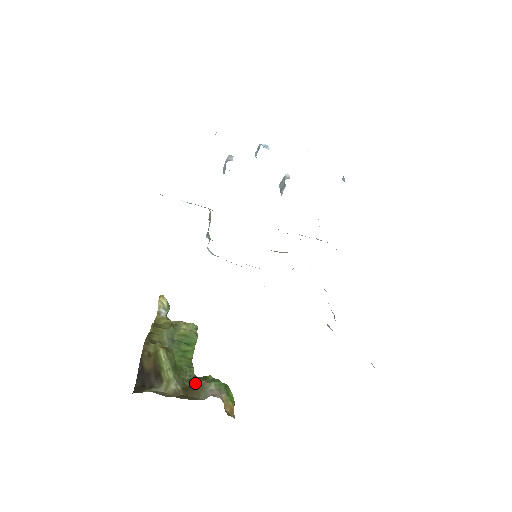
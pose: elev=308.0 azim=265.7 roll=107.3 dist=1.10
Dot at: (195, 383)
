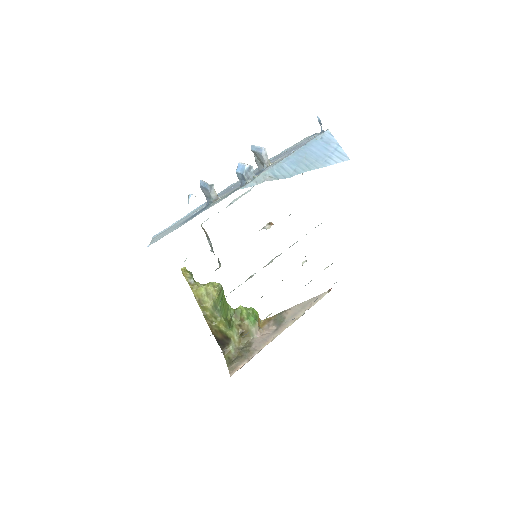
Dot at: (242, 326)
